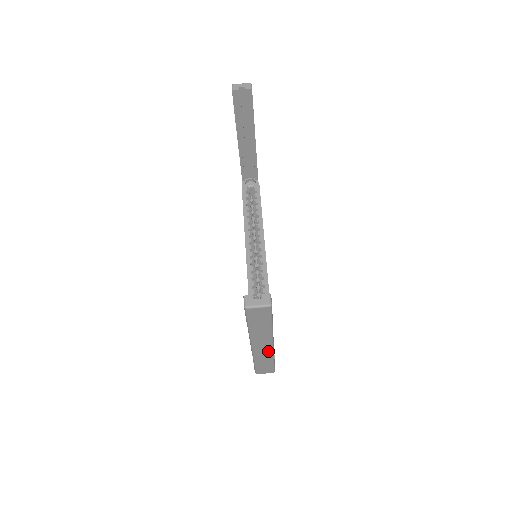
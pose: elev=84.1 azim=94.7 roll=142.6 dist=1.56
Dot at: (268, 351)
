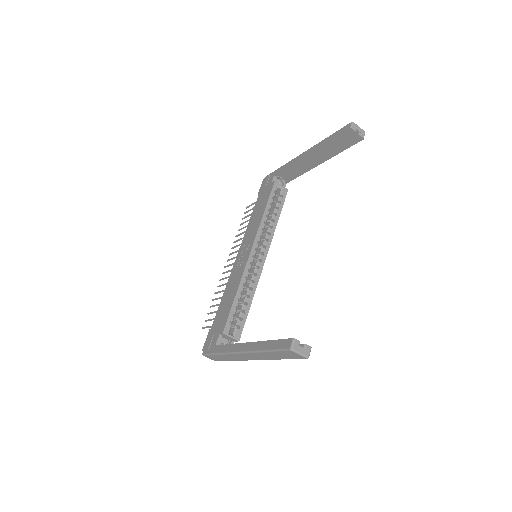
Dot at: (244, 359)
